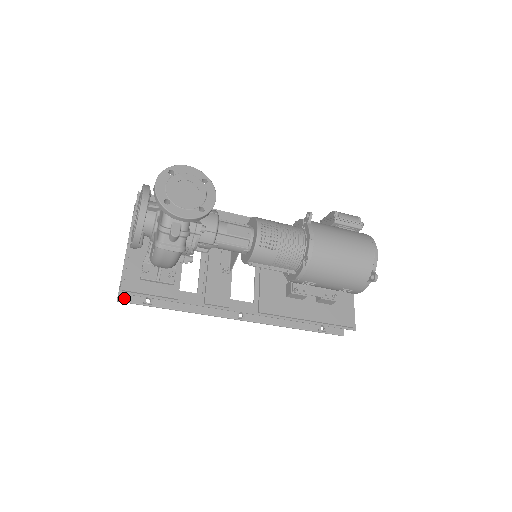
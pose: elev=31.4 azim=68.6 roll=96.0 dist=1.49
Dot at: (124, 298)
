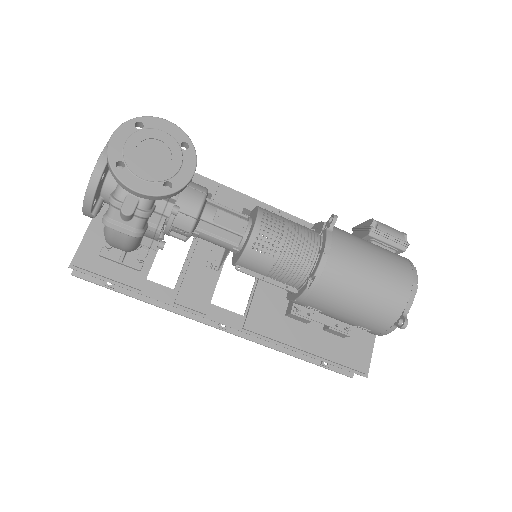
Dot at: (81, 273)
